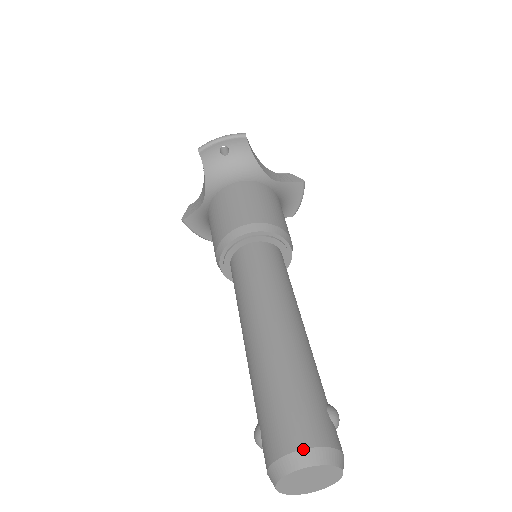
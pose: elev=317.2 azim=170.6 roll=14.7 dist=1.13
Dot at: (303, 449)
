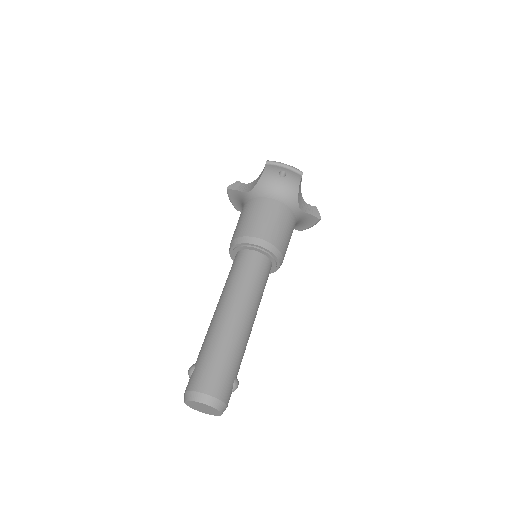
Dot at: (210, 395)
